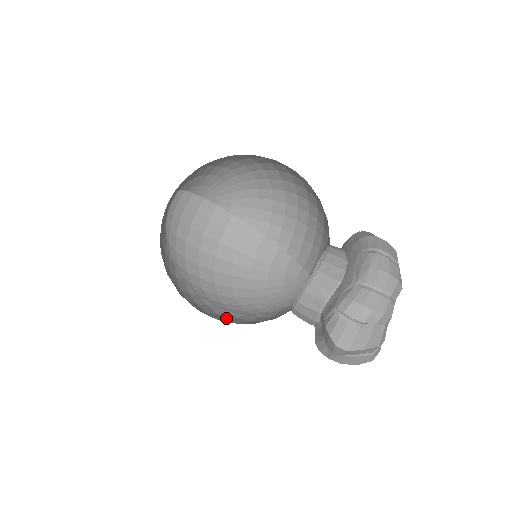
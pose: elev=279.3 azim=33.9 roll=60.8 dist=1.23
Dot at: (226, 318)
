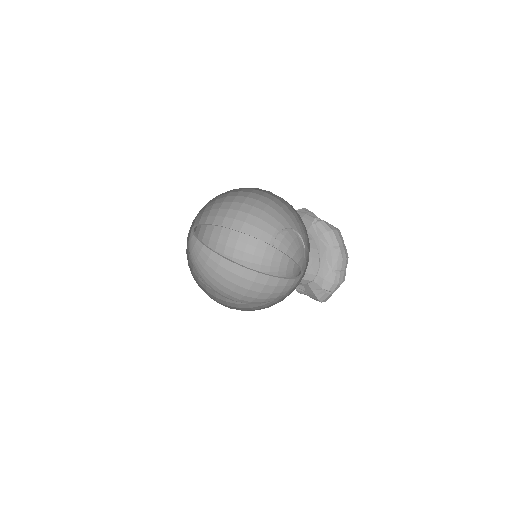
Dot at: occluded
